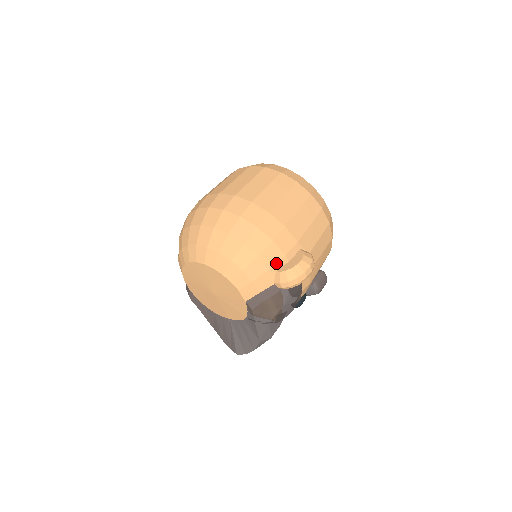
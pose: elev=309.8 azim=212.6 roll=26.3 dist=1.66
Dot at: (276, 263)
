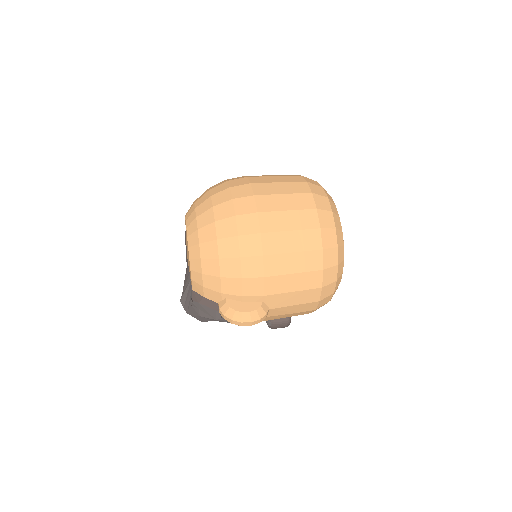
Dot at: (230, 294)
